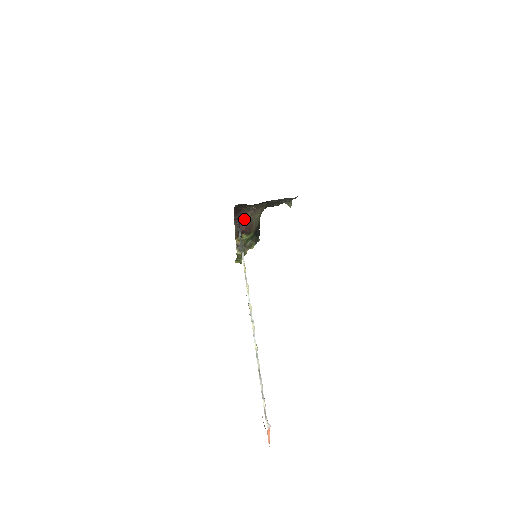
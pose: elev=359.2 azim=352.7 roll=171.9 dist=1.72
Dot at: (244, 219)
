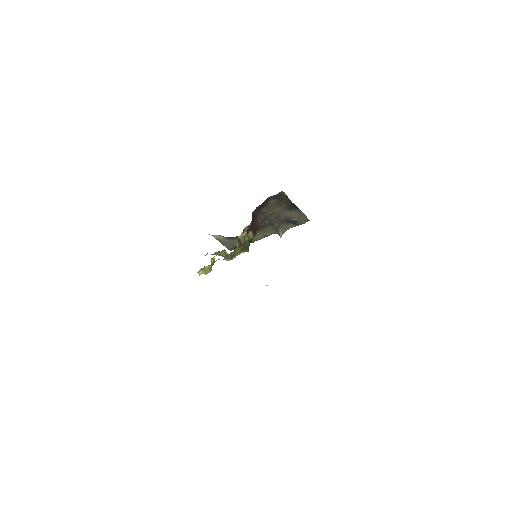
Dot at: (257, 219)
